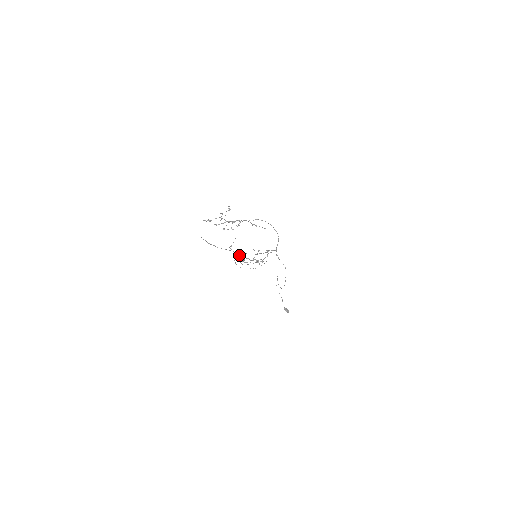
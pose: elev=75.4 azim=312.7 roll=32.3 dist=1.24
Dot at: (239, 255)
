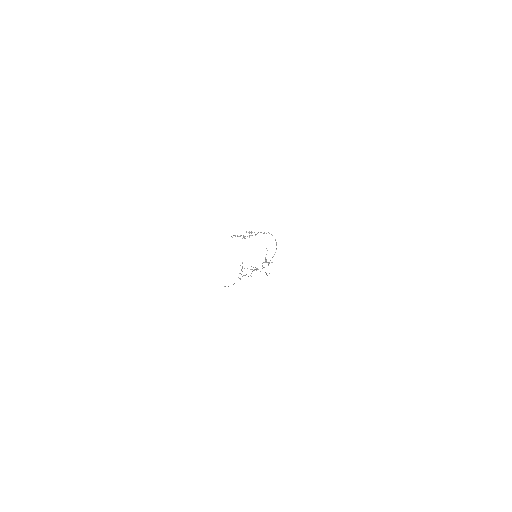
Dot at: occluded
